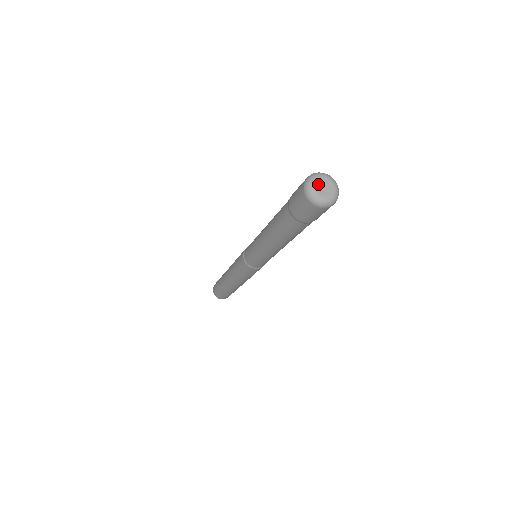
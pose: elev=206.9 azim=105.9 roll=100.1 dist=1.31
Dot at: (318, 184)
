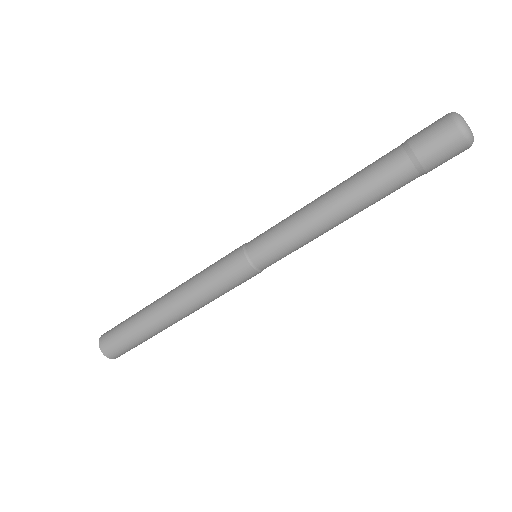
Dot at: occluded
